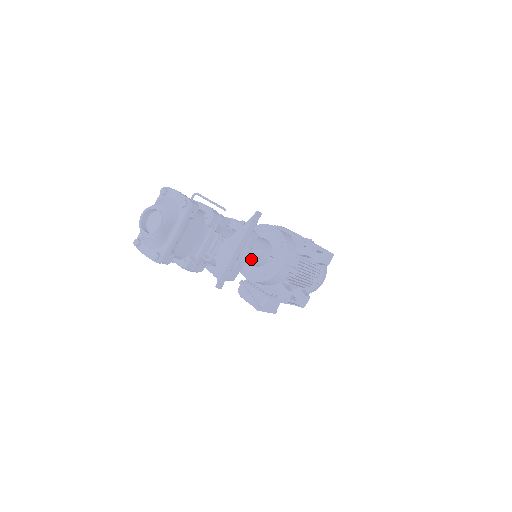
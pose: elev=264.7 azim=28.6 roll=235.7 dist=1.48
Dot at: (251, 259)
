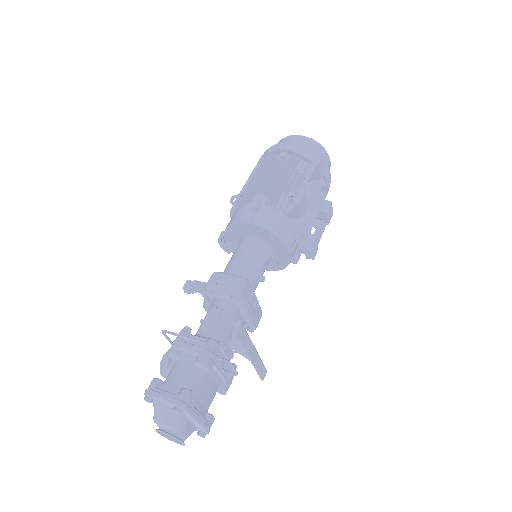
Dot at: (258, 283)
